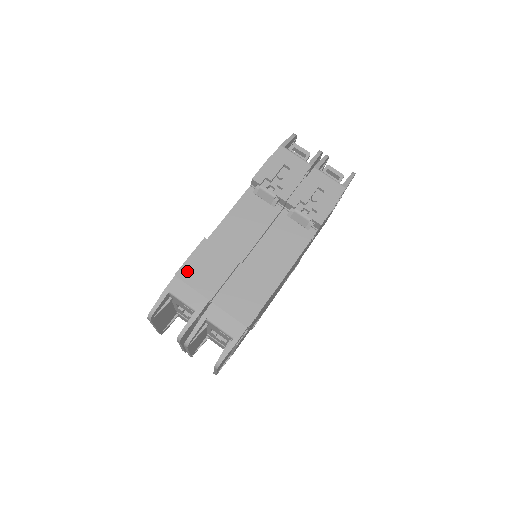
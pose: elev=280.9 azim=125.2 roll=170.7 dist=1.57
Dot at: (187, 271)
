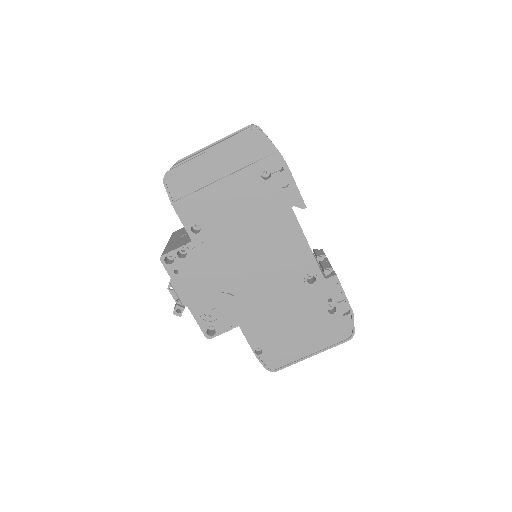
Dot at: occluded
